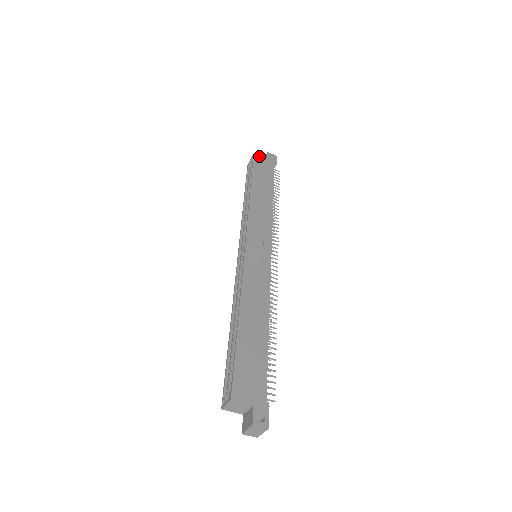
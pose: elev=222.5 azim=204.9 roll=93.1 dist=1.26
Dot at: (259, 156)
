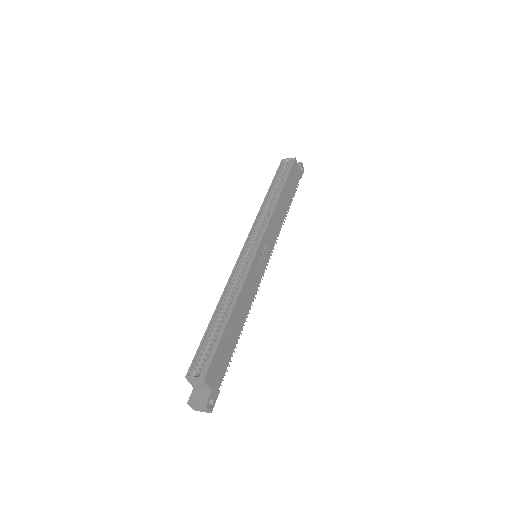
Dot at: (297, 163)
